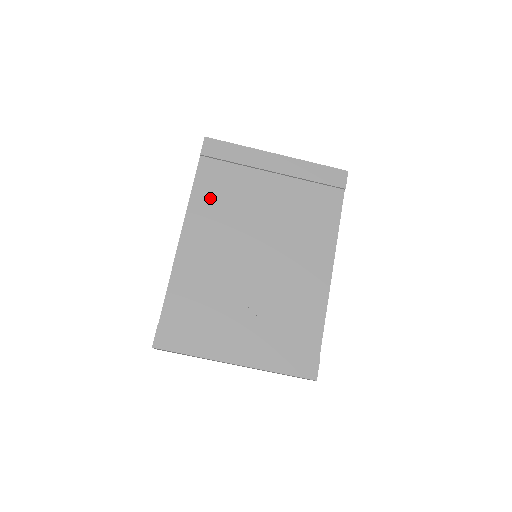
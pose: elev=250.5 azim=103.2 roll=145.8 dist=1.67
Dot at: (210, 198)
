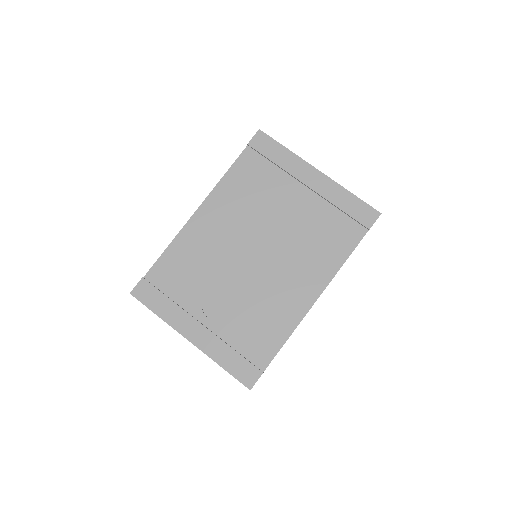
Dot at: (237, 187)
